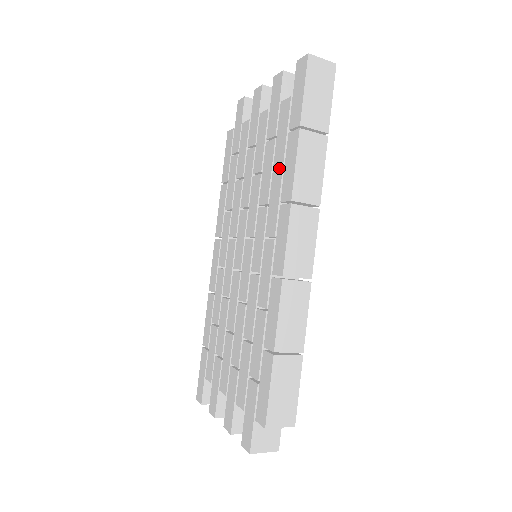
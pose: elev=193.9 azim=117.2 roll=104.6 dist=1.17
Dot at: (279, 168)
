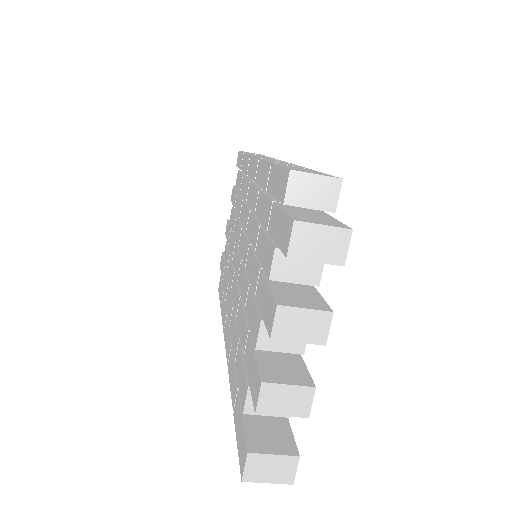
Dot at: (242, 181)
